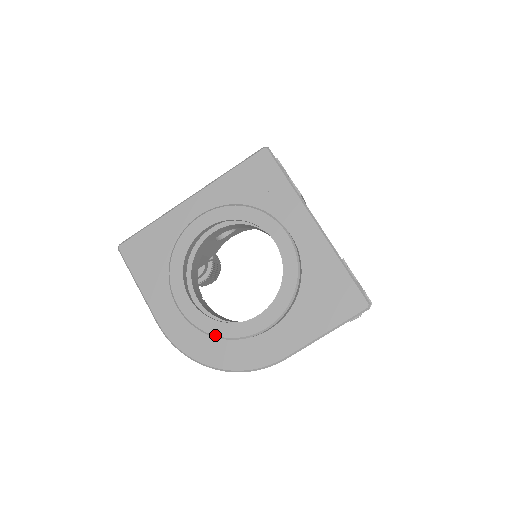
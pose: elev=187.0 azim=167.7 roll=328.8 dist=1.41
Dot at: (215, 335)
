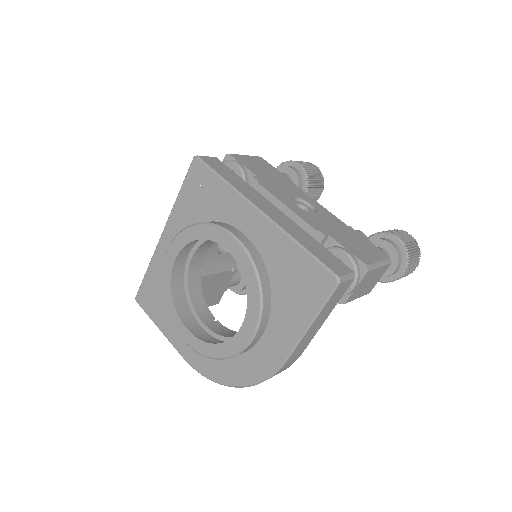
Dot at: (217, 358)
